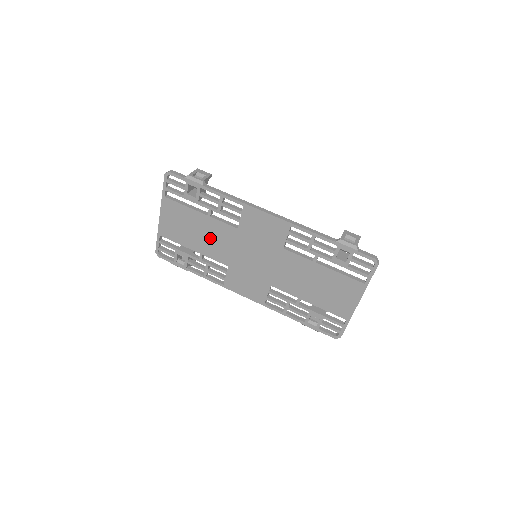
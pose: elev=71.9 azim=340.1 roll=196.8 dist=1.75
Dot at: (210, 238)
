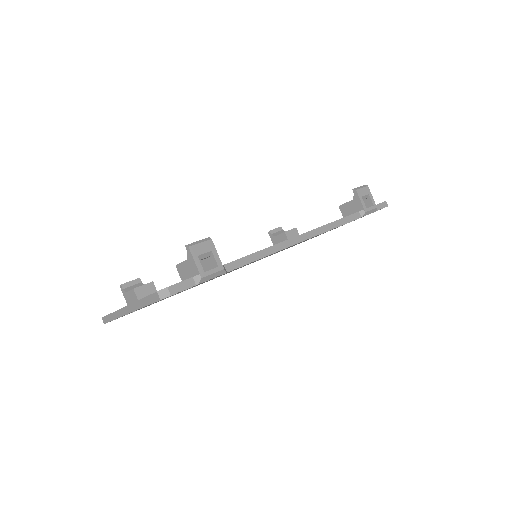
Dot at: occluded
